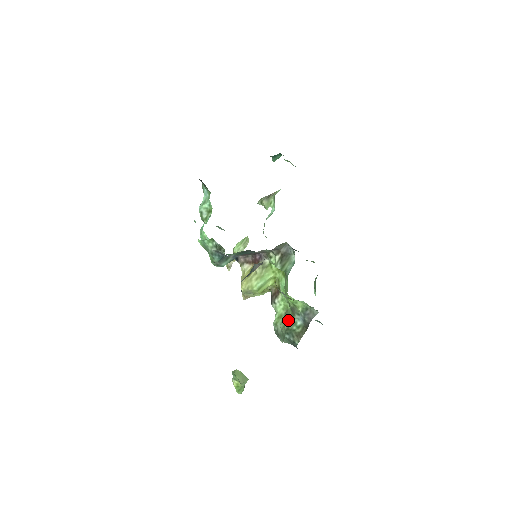
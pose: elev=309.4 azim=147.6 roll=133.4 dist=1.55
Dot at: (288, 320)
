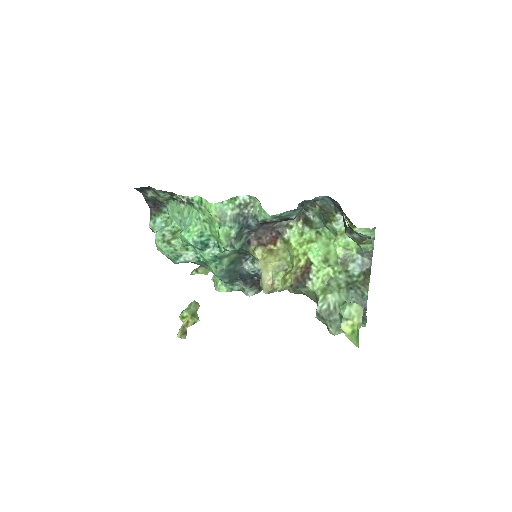
Dot at: (340, 281)
